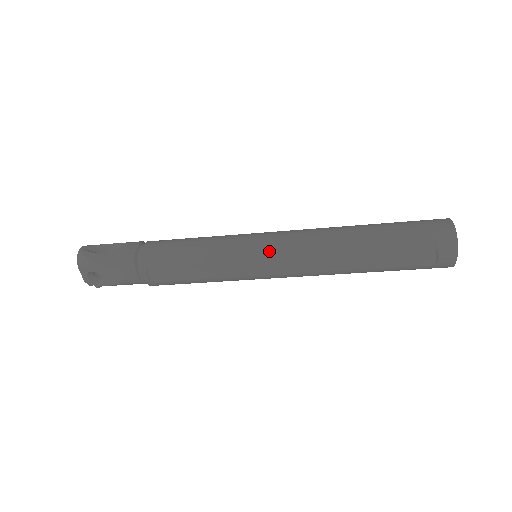
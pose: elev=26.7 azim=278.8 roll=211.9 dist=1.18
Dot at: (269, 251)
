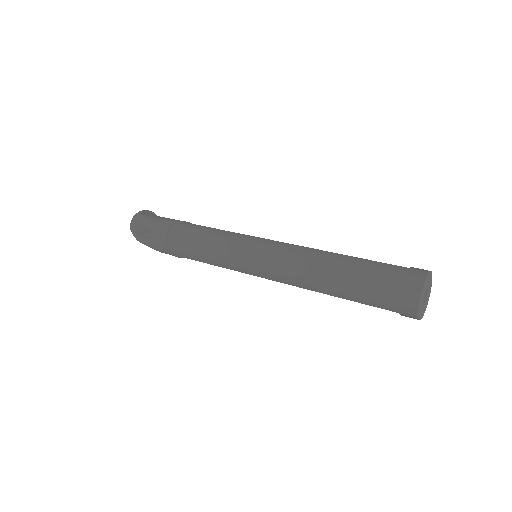
Dot at: (257, 273)
